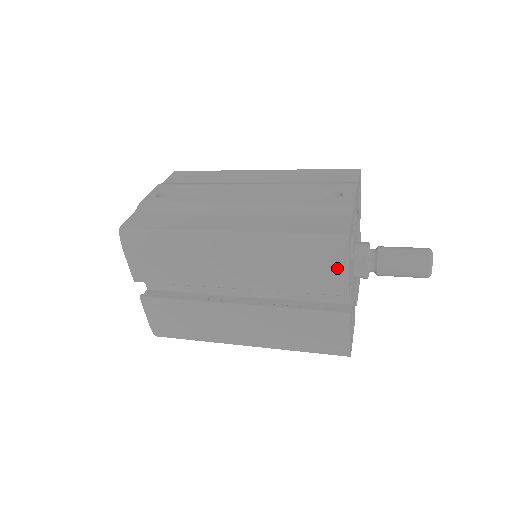
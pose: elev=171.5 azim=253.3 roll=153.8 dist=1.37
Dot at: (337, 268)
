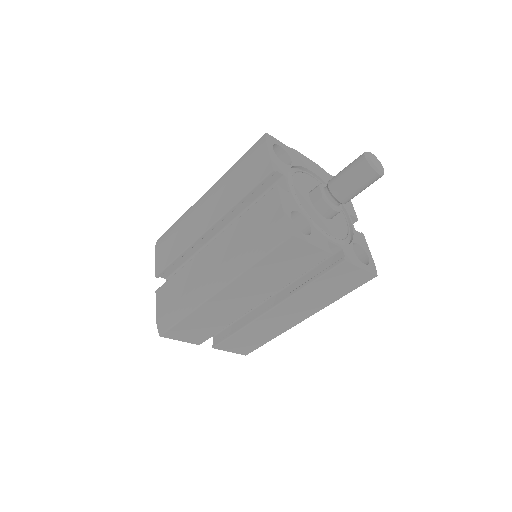
Dot at: (262, 156)
